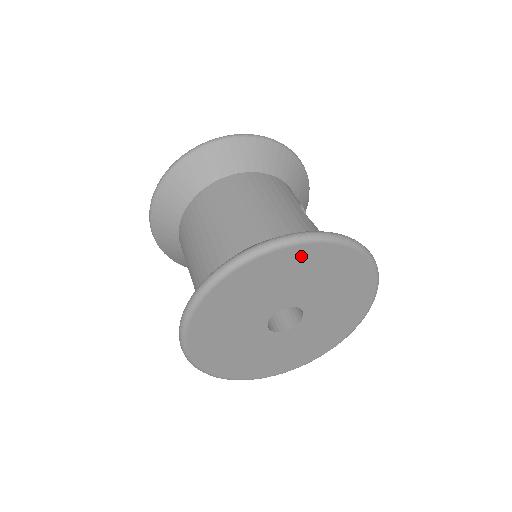
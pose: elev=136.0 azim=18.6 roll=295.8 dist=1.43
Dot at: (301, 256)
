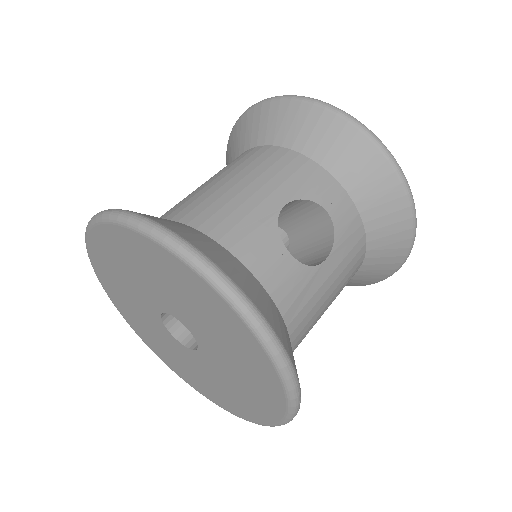
Dot at: (132, 244)
